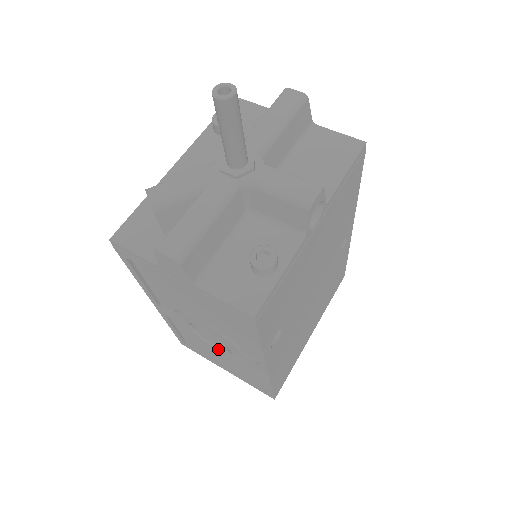
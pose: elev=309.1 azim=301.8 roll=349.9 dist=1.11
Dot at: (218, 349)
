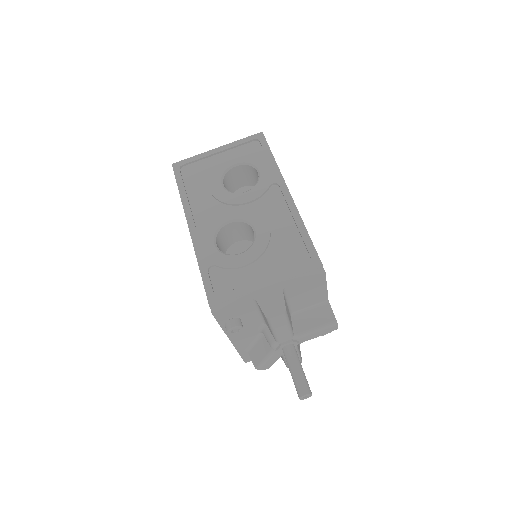
Dot at: occluded
